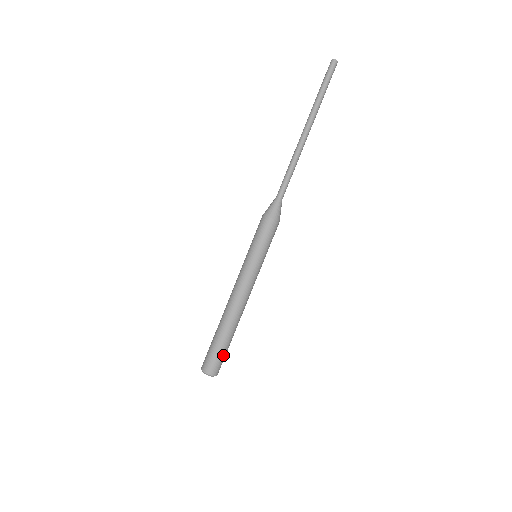
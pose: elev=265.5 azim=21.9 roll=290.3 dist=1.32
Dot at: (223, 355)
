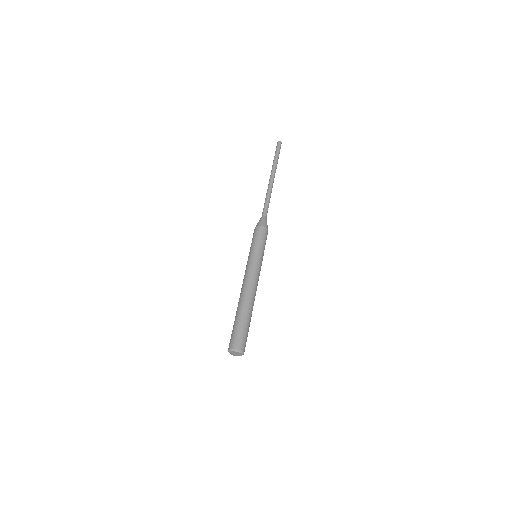
Dot at: (241, 330)
